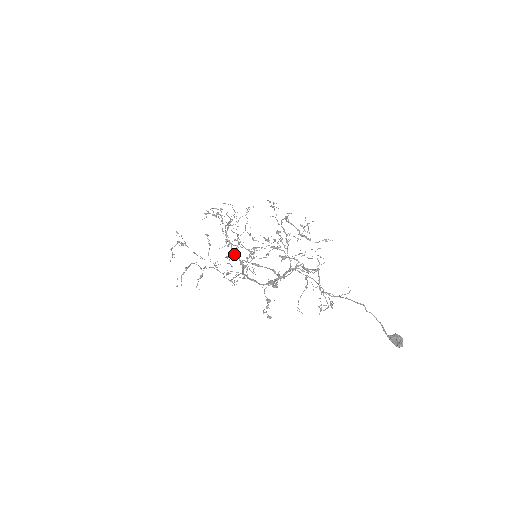
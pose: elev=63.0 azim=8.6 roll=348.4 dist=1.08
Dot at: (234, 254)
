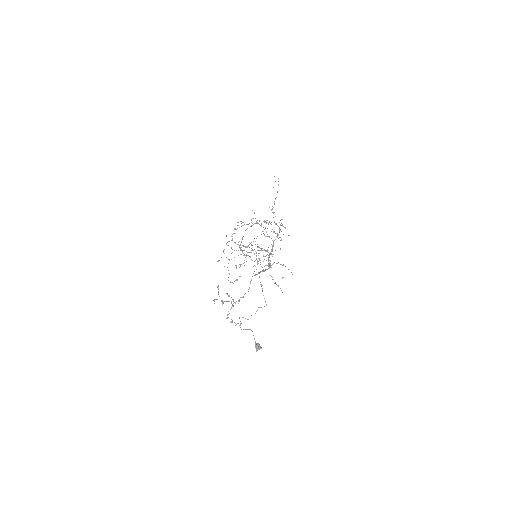
Dot at: occluded
